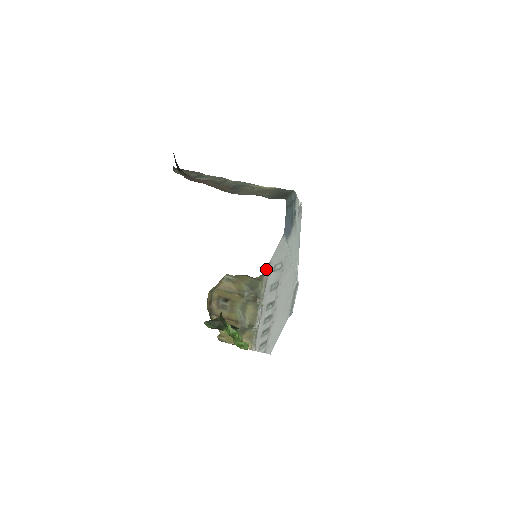
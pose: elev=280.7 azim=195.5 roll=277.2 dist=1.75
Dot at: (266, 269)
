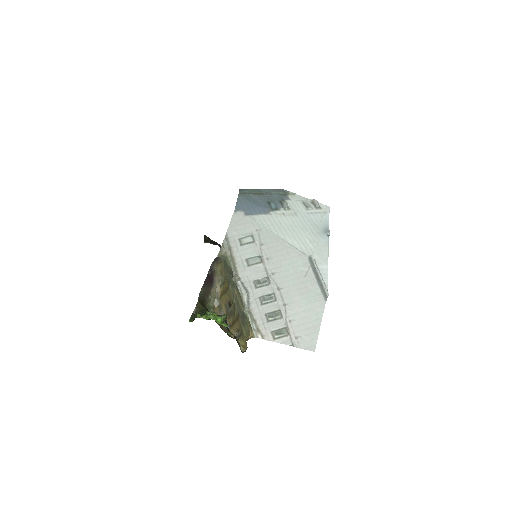
Dot at: (224, 244)
